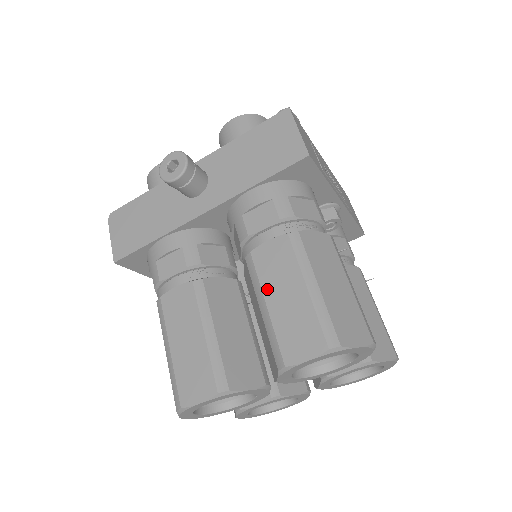
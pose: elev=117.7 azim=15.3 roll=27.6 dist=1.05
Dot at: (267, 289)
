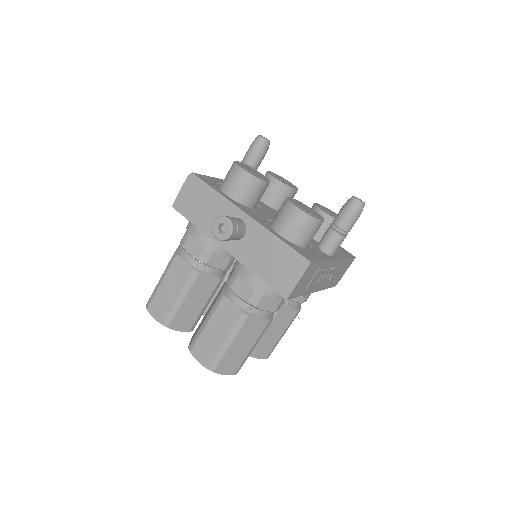
Dot at: (213, 320)
